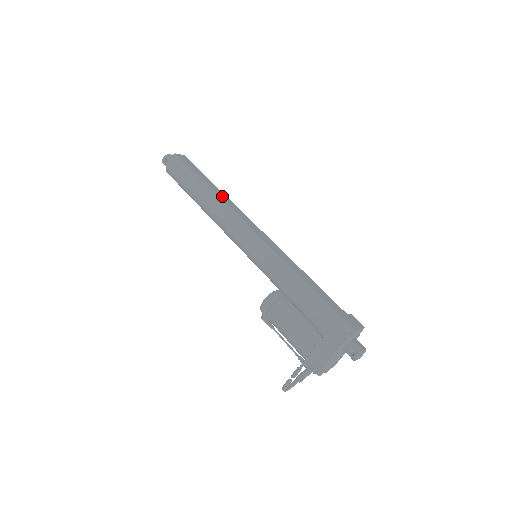
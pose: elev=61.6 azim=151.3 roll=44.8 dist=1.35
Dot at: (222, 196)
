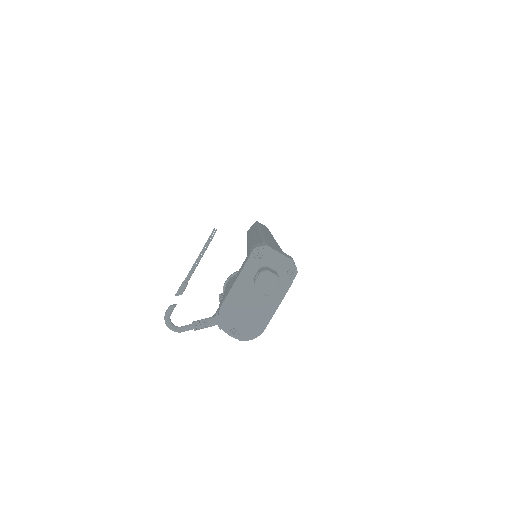
Dot at: (265, 229)
